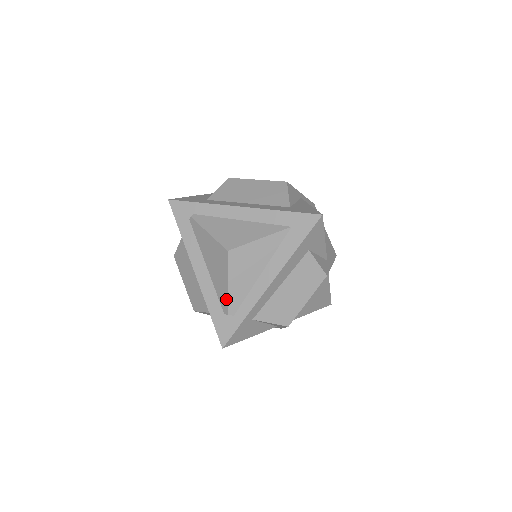
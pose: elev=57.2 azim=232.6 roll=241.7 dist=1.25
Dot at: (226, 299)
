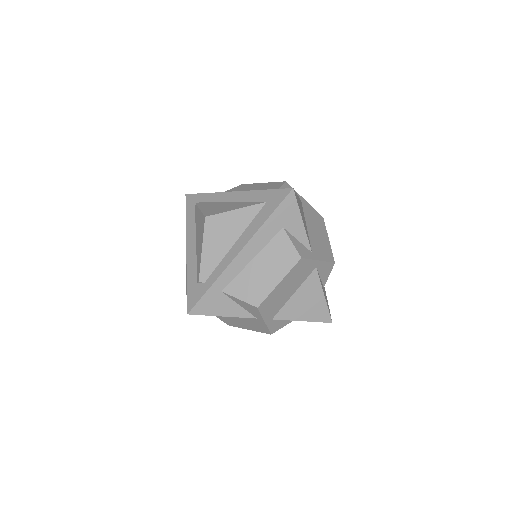
Dot at: (199, 265)
